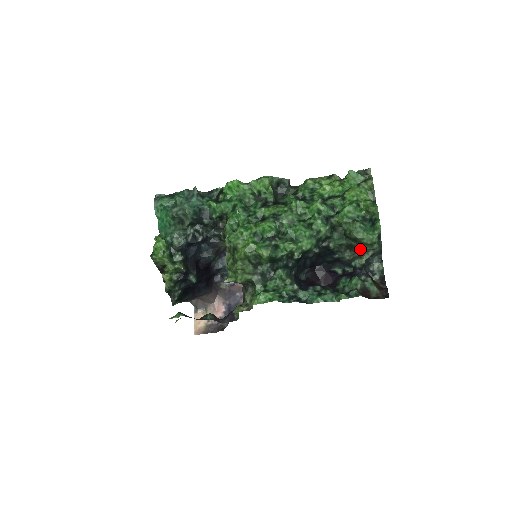
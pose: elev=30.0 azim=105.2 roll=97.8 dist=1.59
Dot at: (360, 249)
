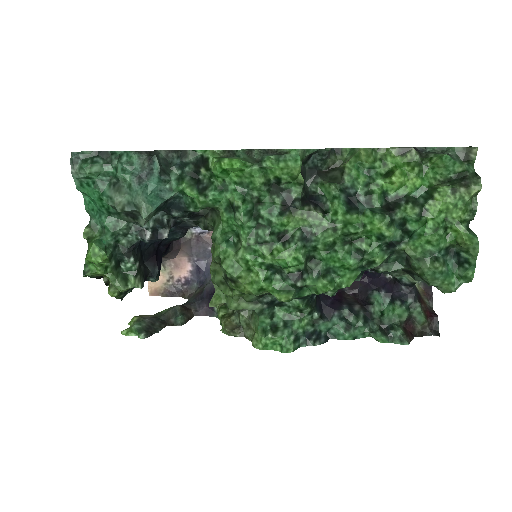
Dot at: (422, 280)
